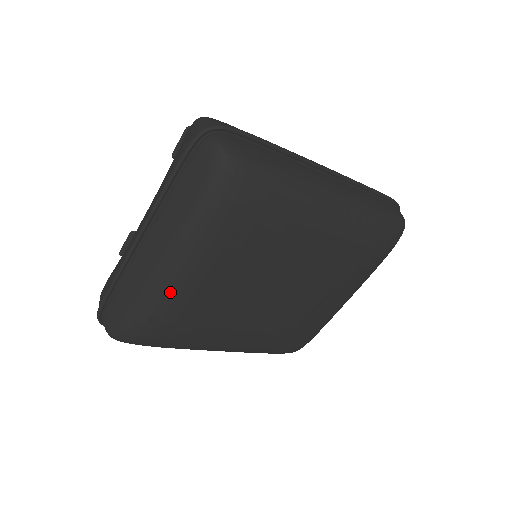
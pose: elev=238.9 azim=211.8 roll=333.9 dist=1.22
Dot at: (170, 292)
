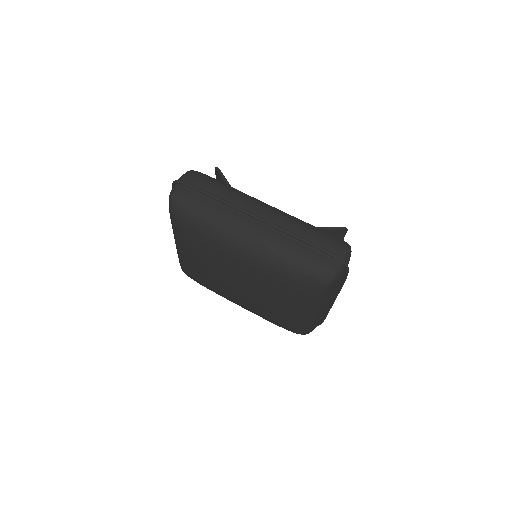
Dot at: (181, 257)
